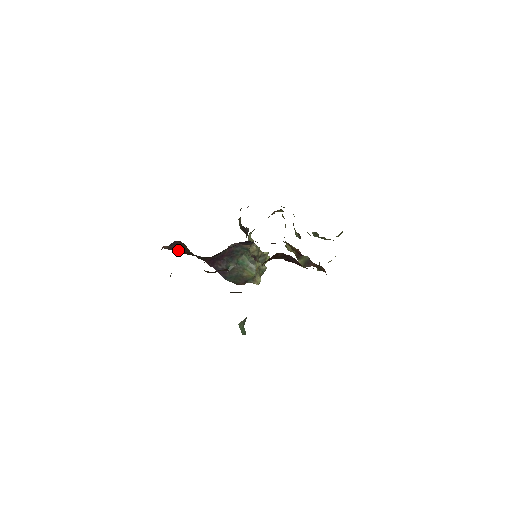
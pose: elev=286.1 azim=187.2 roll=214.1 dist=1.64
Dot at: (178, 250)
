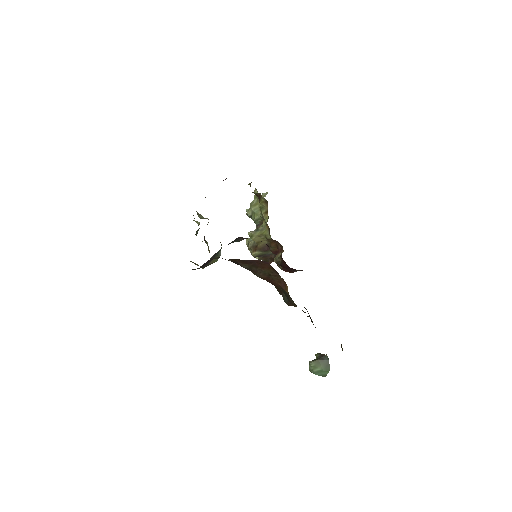
Dot at: (230, 259)
